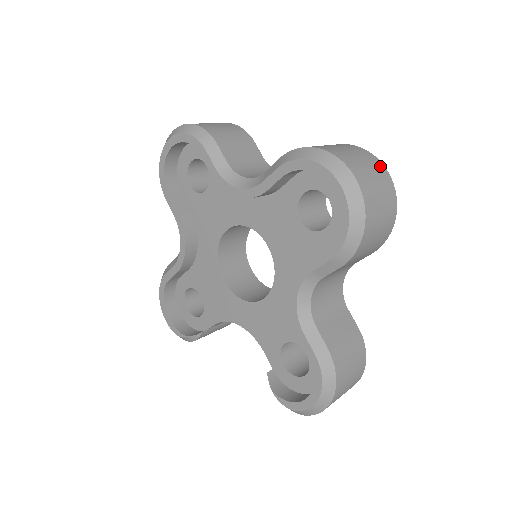
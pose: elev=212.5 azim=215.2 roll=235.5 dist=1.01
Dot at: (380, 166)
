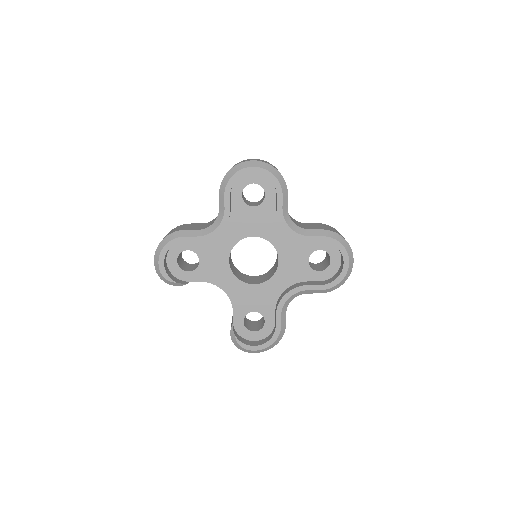
Dot at: occluded
